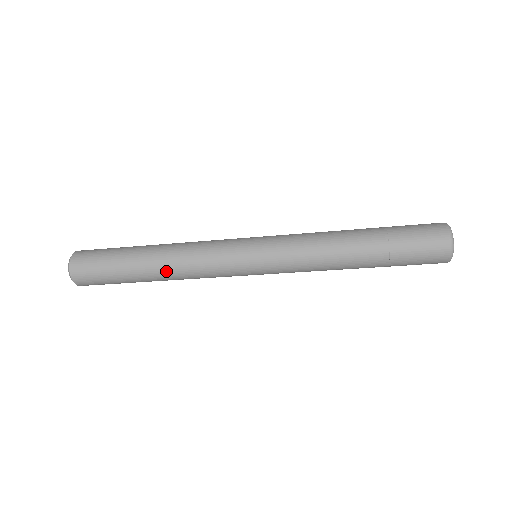
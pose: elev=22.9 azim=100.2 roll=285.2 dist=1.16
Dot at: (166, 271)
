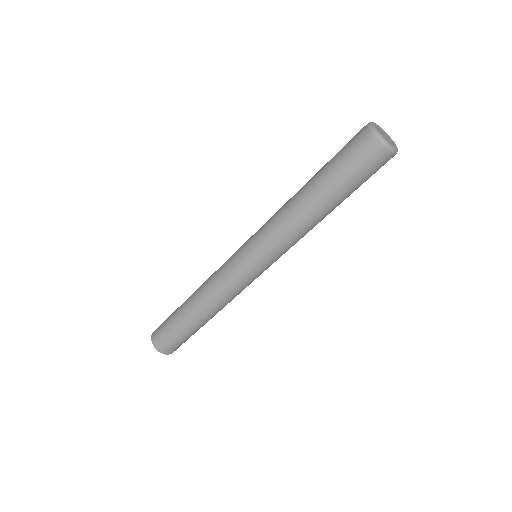
Dot at: (196, 296)
